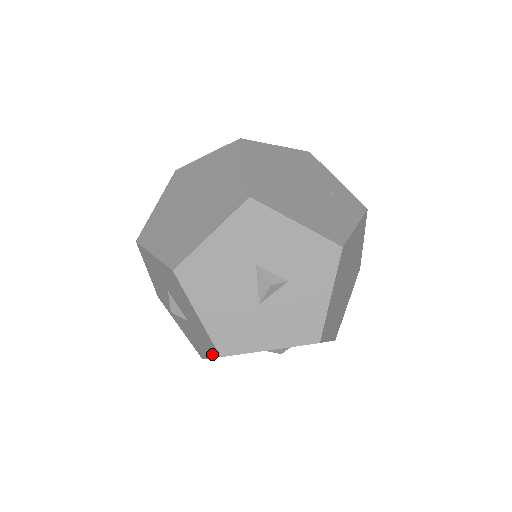
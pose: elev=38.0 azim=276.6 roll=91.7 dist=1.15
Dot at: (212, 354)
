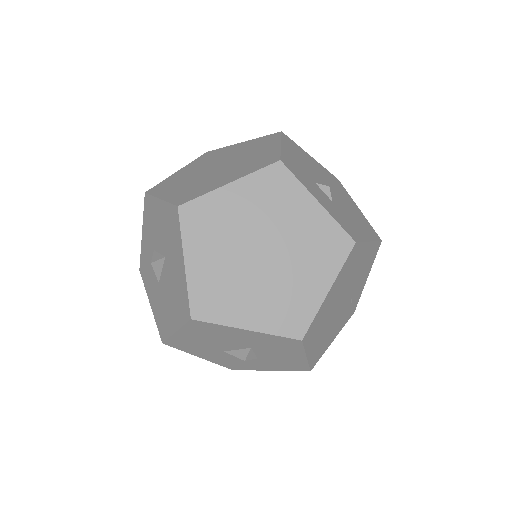
Dot at: (156, 318)
